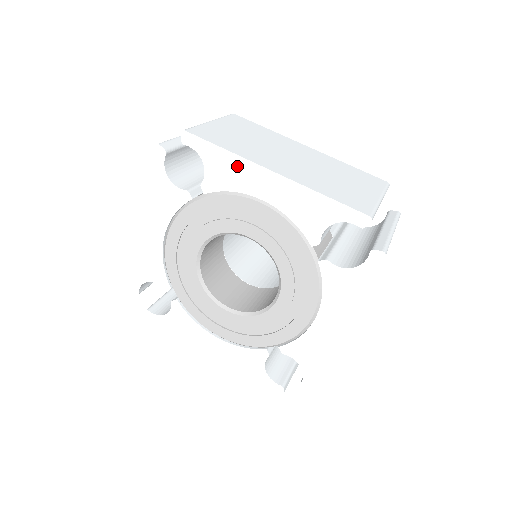
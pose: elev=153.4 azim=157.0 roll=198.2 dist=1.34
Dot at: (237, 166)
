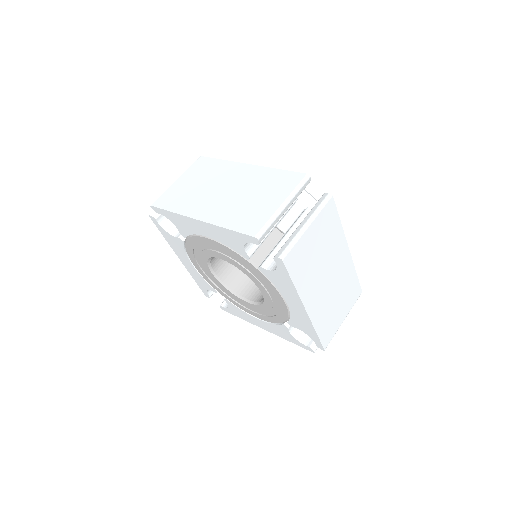
Dot at: (183, 220)
